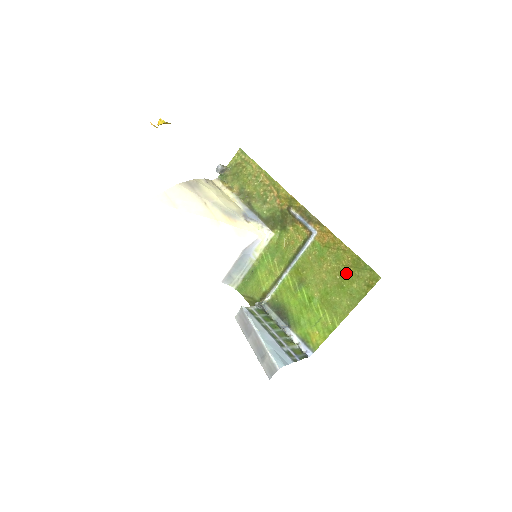
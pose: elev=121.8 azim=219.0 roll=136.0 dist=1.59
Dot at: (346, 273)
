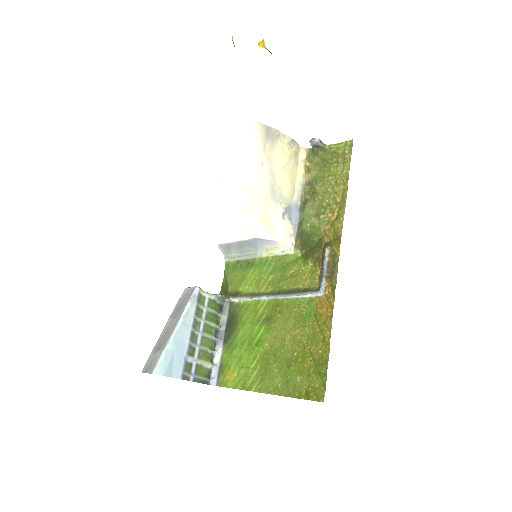
Dot at: (304, 359)
